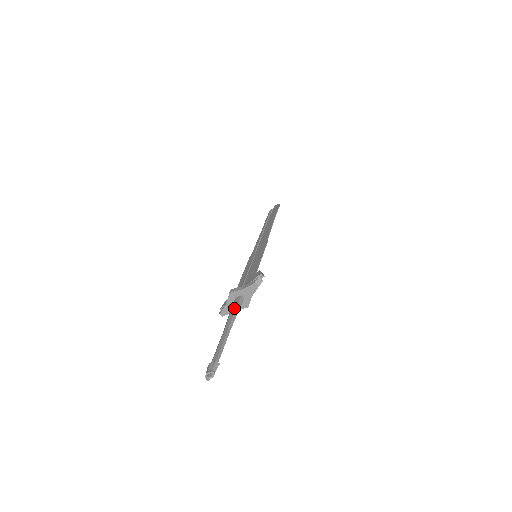
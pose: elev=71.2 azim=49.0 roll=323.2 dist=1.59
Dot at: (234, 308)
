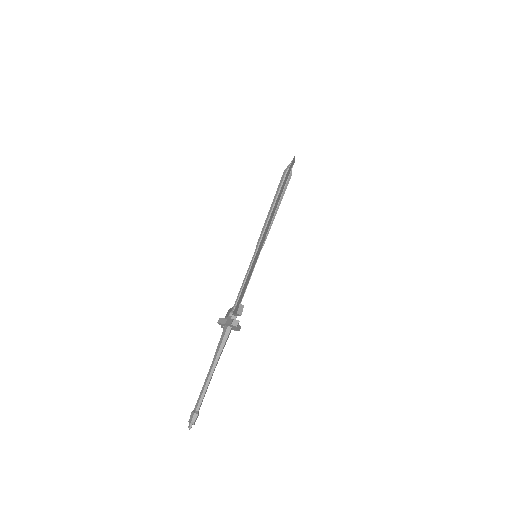
Dot at: (220, 343)
